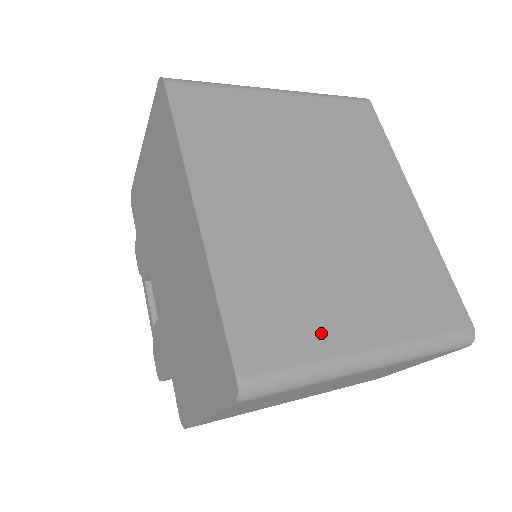
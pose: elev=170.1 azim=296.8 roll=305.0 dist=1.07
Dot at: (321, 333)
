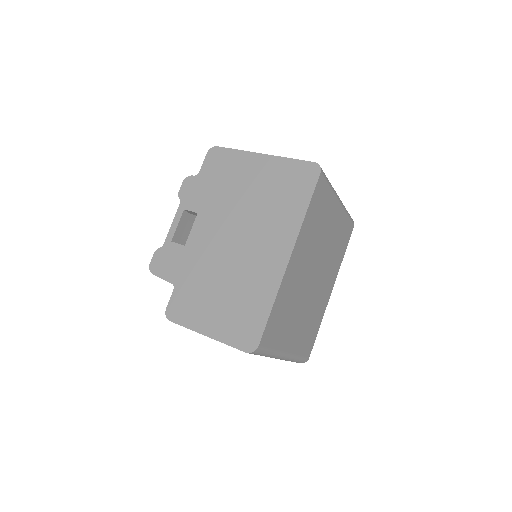
Dot at: (283, 339)
